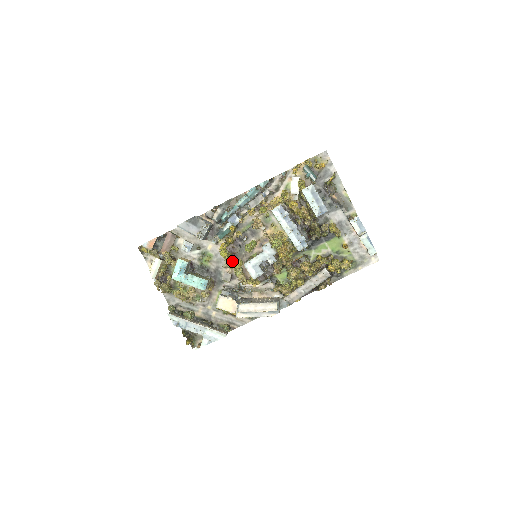
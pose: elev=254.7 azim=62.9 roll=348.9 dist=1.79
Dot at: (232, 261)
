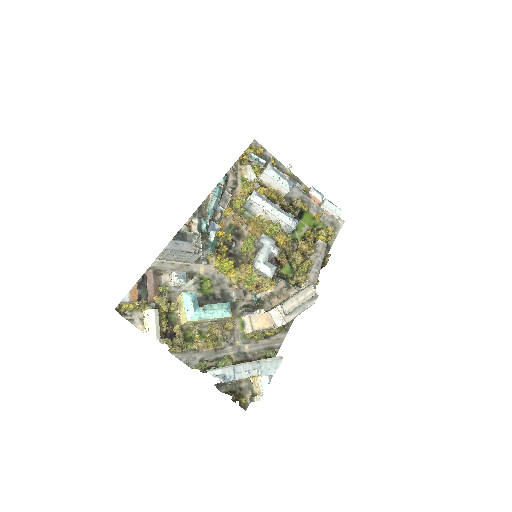
Dot at: (238, 270)
